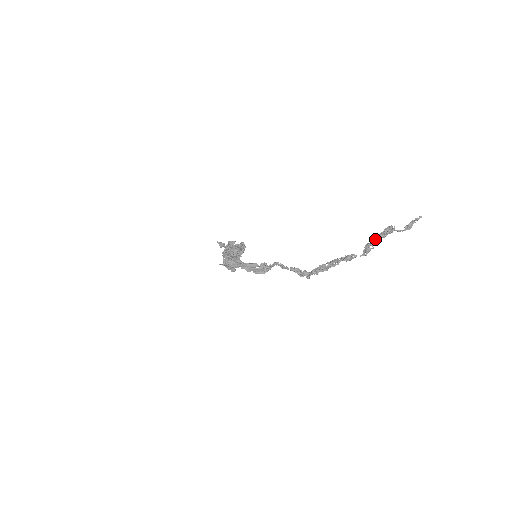
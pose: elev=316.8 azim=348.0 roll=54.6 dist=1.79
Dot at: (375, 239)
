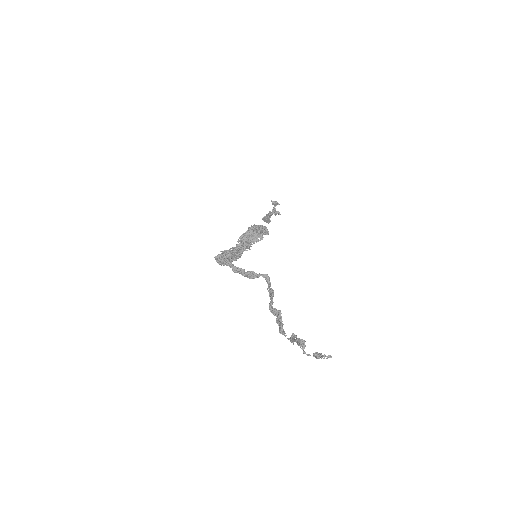
Dot at: (294, 339)
